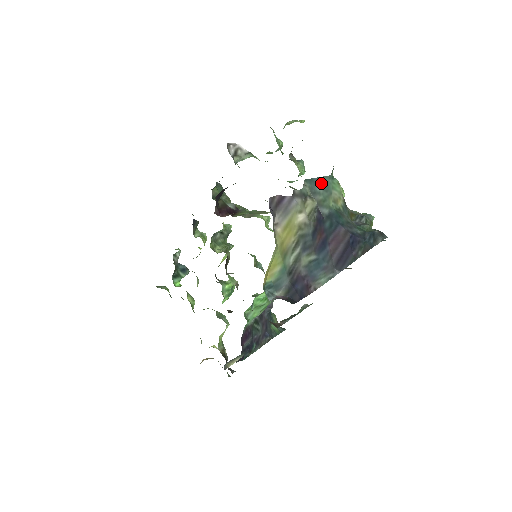
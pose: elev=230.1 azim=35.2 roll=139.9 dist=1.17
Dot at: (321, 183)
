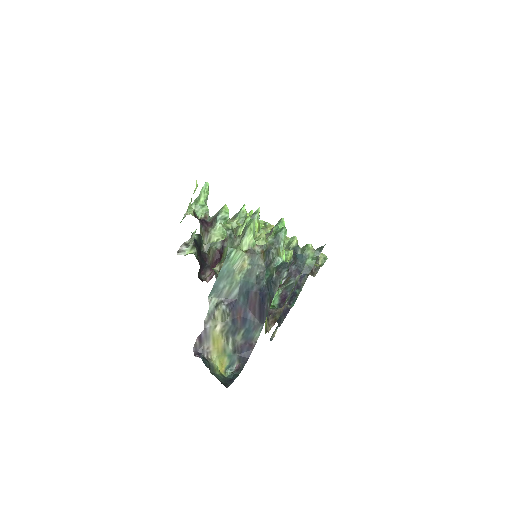
Dot at: (221, 278)
